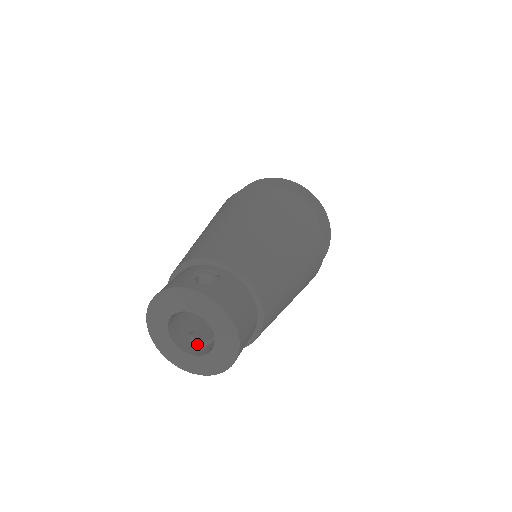
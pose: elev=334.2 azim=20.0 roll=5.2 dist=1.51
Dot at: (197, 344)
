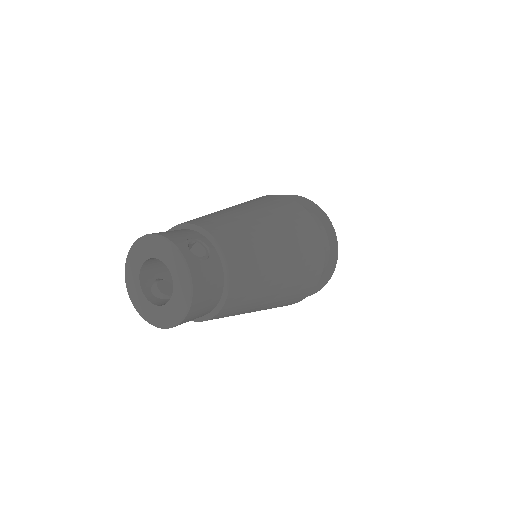
Dot at: (156, 292)
